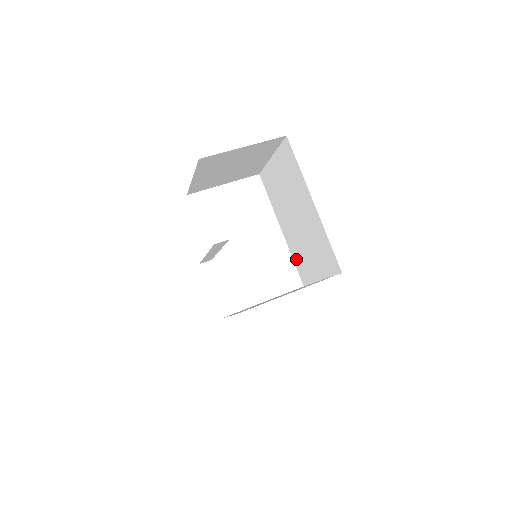
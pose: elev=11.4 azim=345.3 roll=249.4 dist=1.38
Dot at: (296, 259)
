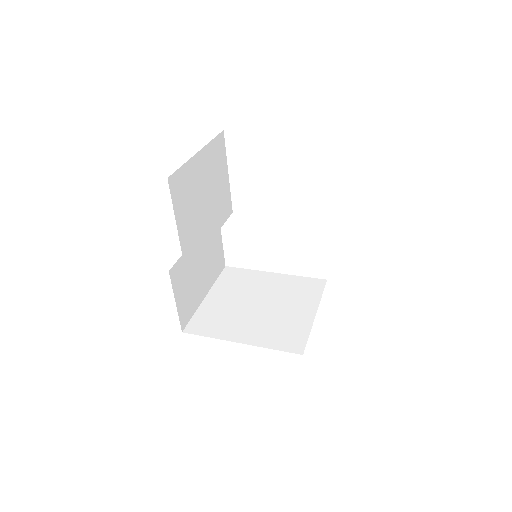
Dot at: occluded
